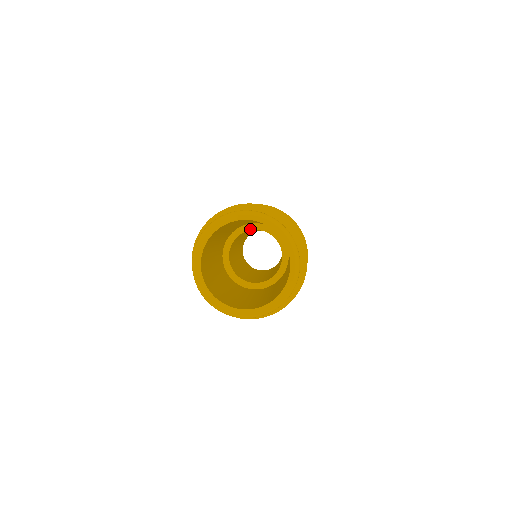
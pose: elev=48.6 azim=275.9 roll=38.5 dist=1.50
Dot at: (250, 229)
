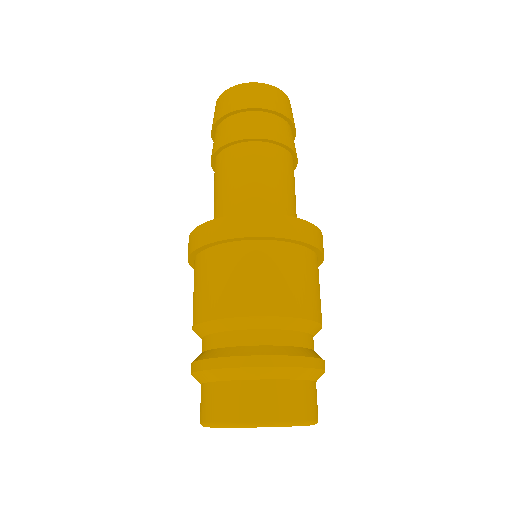
Dot at: occluded
